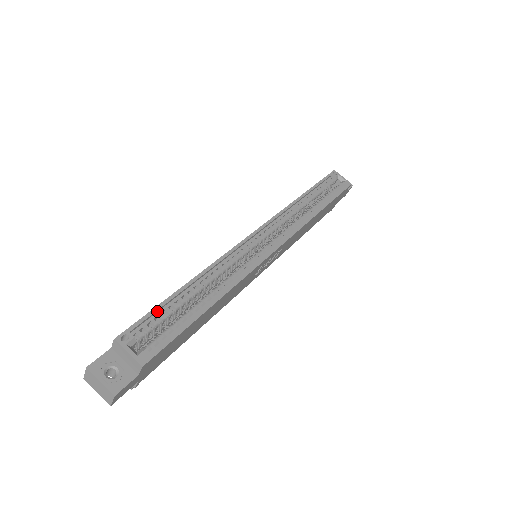
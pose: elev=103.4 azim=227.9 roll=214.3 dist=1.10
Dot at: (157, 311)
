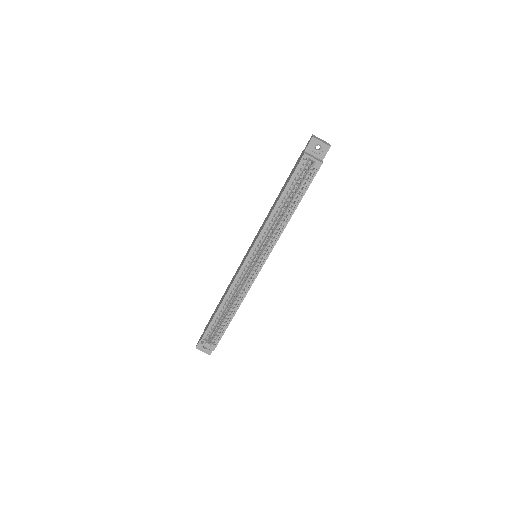
Dot at: (210, 326)
